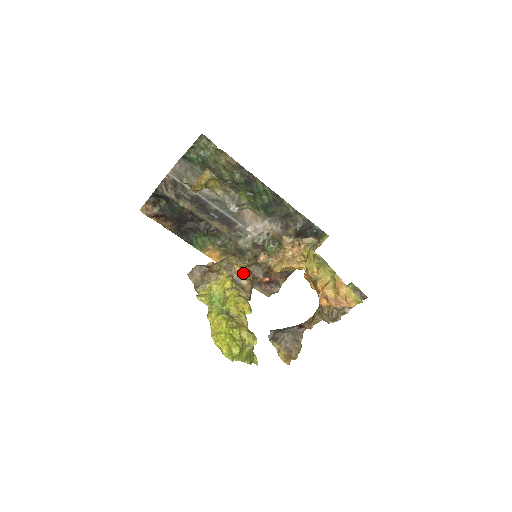
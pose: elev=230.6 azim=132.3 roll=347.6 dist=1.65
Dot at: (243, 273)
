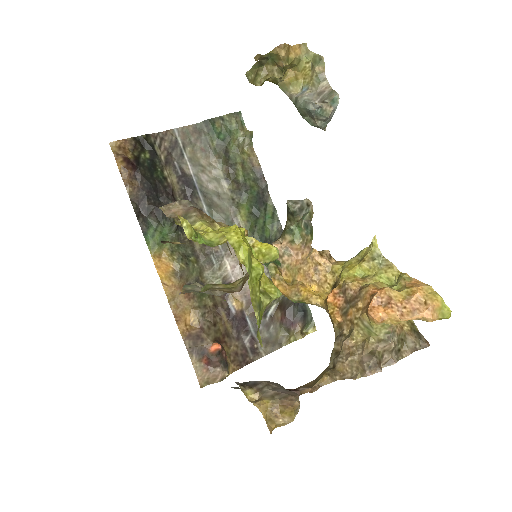
Dot at: occluded
